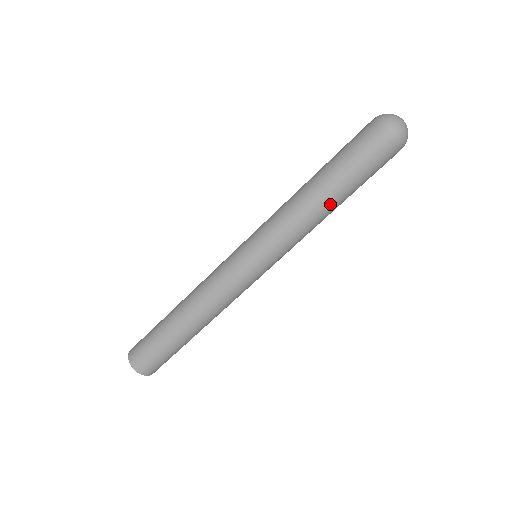
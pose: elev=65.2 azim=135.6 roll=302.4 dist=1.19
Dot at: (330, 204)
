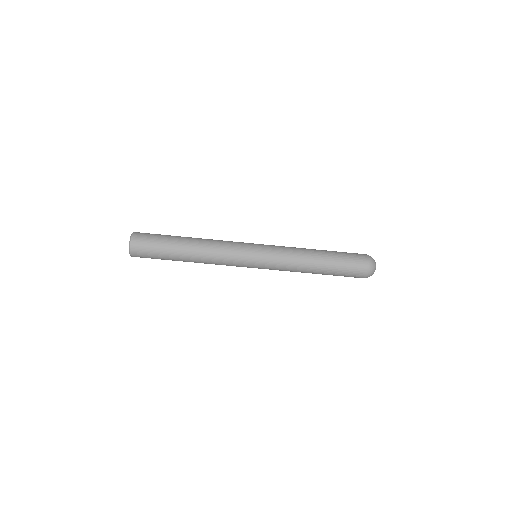
Dot at: (314, 273)
